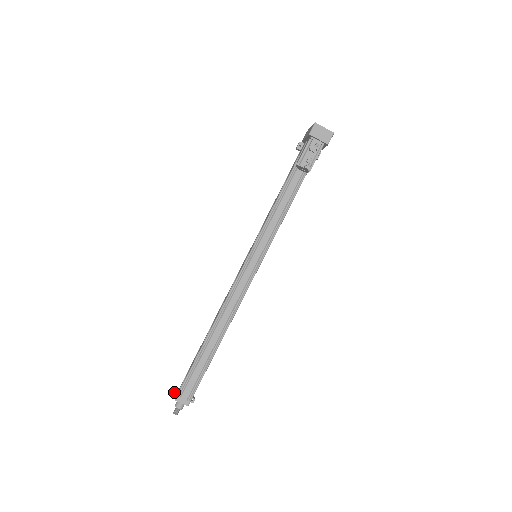
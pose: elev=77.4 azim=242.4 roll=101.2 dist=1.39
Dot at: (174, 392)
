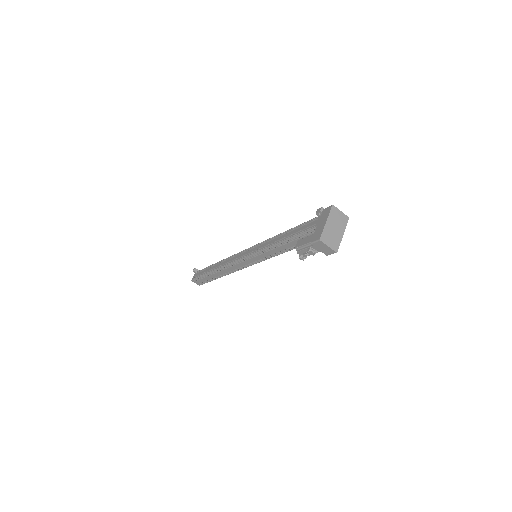
Dot at: (194, 270)
